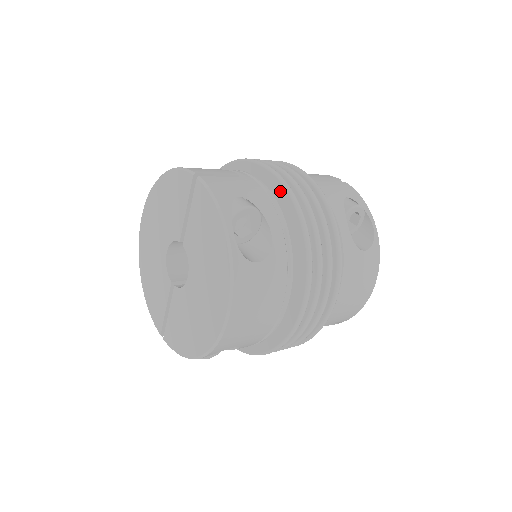
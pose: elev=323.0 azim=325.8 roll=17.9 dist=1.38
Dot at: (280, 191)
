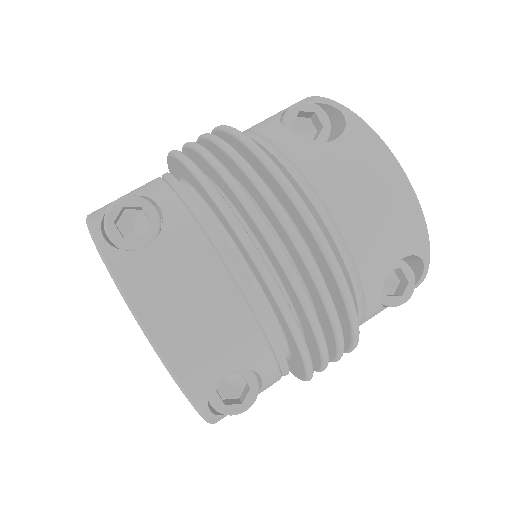
Dot at: (175, 164)
